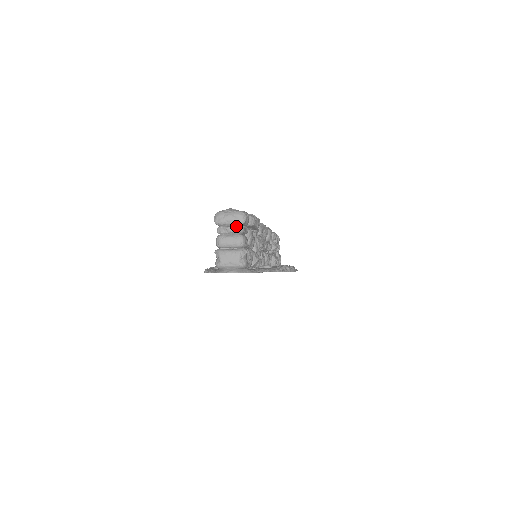
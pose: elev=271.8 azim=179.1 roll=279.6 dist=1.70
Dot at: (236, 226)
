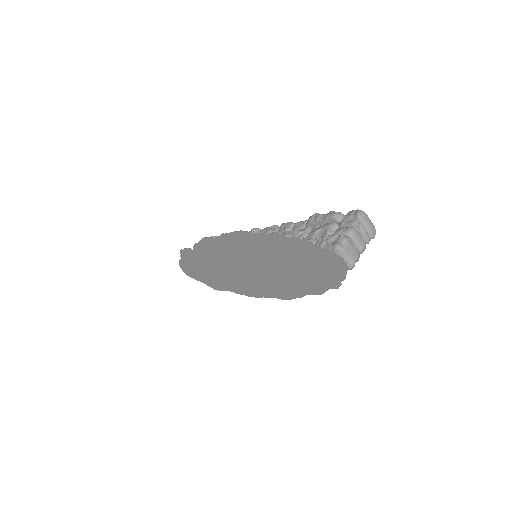
Dot at: (369, 235)
